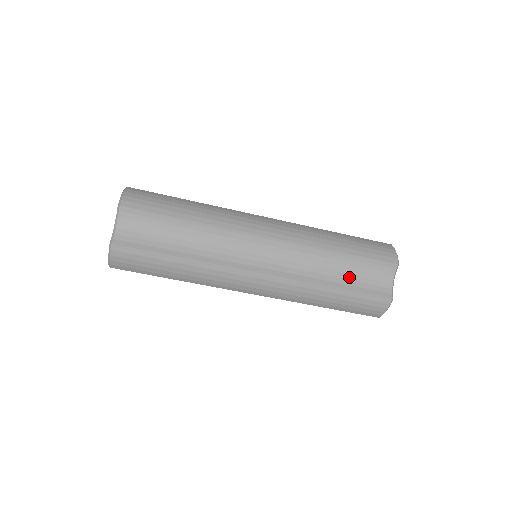
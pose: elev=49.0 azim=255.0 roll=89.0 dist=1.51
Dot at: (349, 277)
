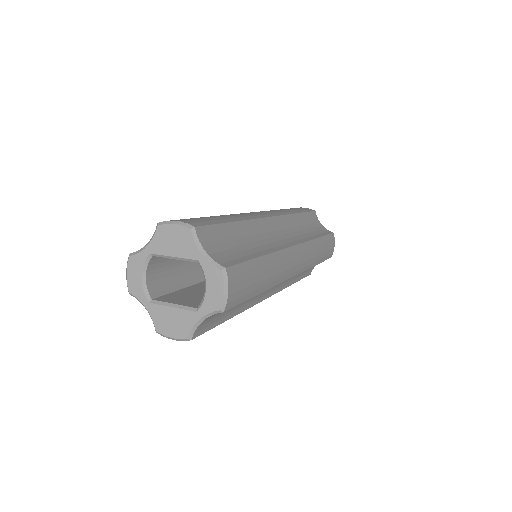
Dot at: occluded
